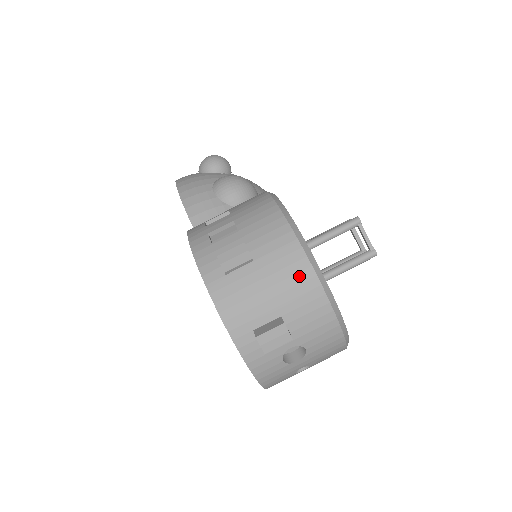
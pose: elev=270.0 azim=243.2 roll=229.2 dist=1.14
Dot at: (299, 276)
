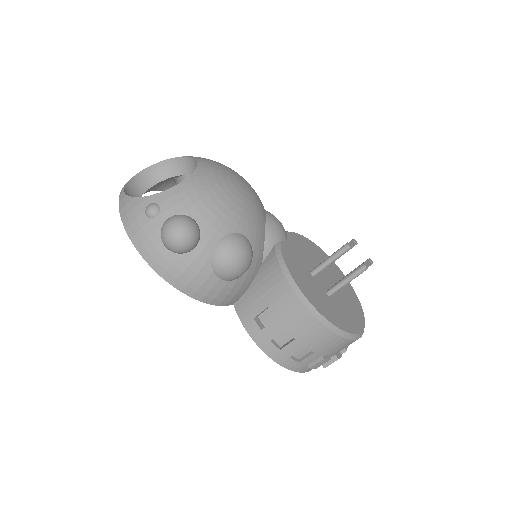
Dot at: occluded
